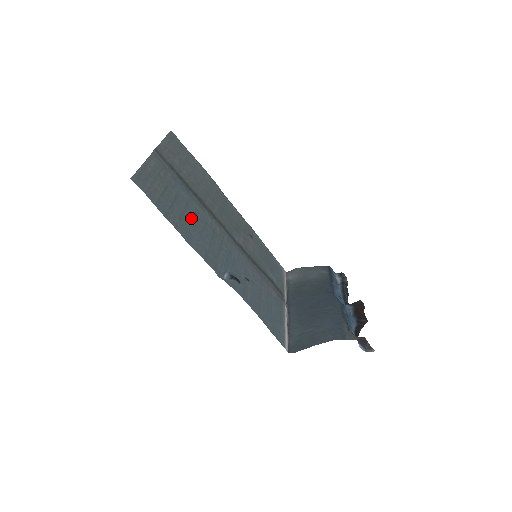
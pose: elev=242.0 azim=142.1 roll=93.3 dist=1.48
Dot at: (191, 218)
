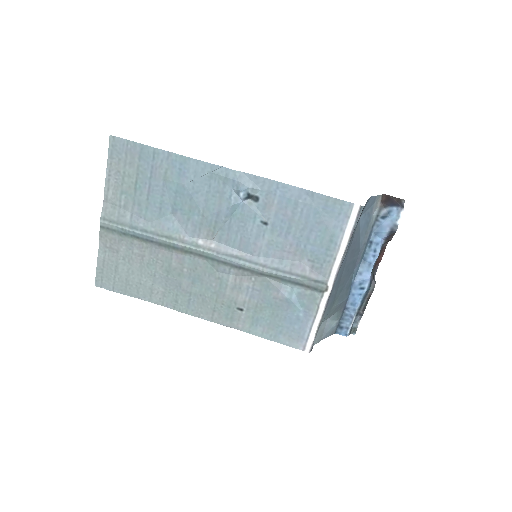
Dot at: (173, 196)
